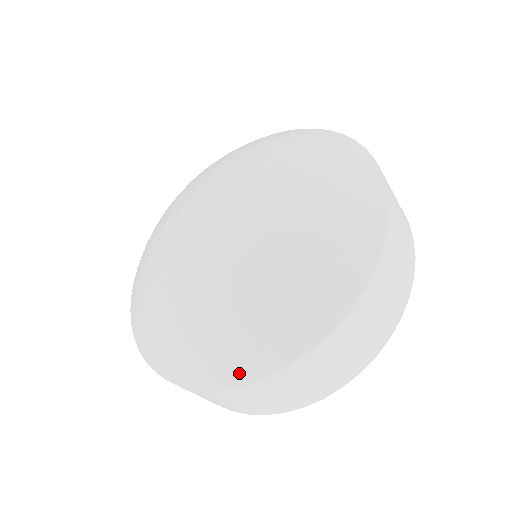
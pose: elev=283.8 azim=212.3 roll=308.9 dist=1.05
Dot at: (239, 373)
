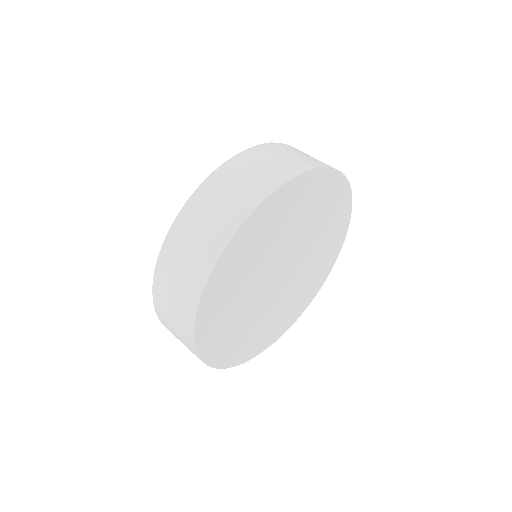
Dot at: occluded
